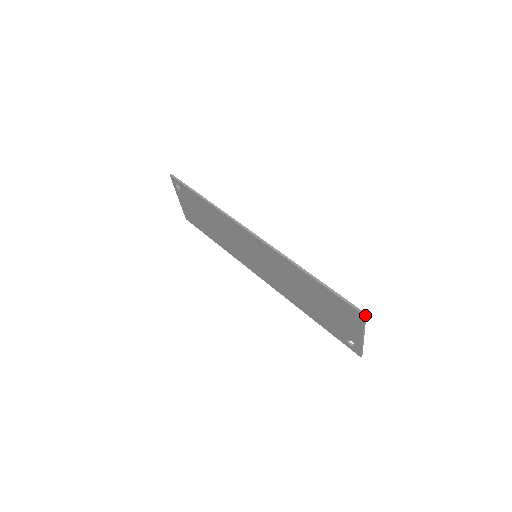
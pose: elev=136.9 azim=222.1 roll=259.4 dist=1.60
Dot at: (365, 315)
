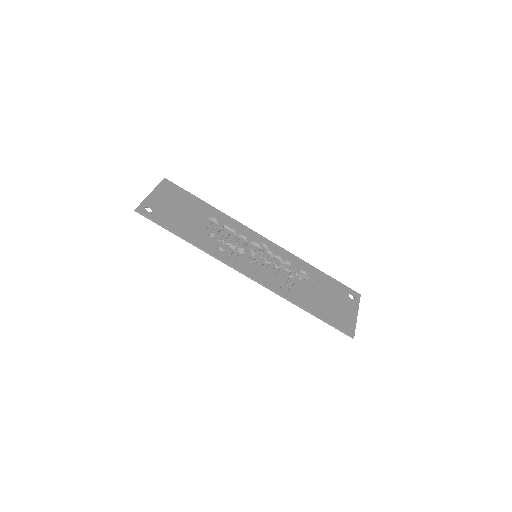
Dot at: occluded
